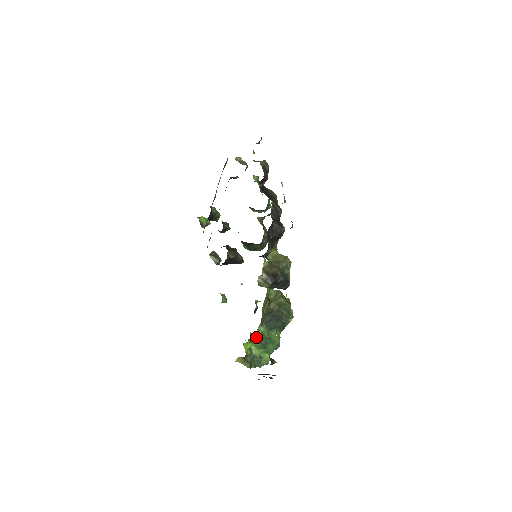
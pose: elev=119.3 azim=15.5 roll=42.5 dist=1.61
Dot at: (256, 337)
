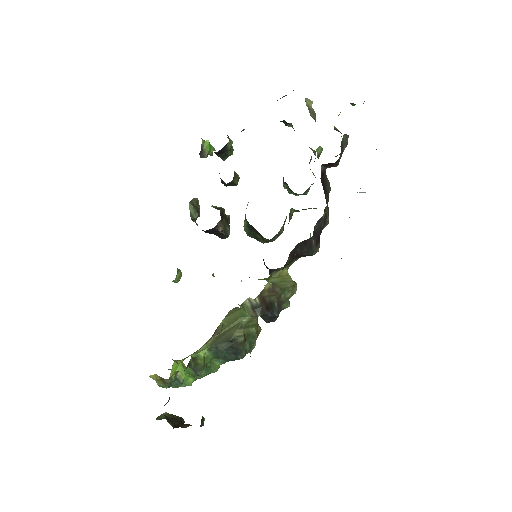
Dot at: (195, 364)
